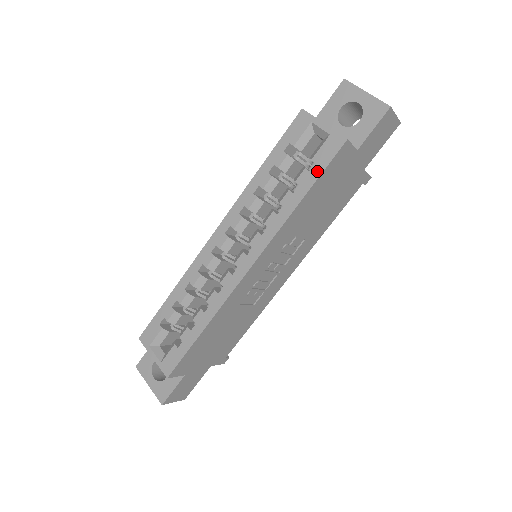
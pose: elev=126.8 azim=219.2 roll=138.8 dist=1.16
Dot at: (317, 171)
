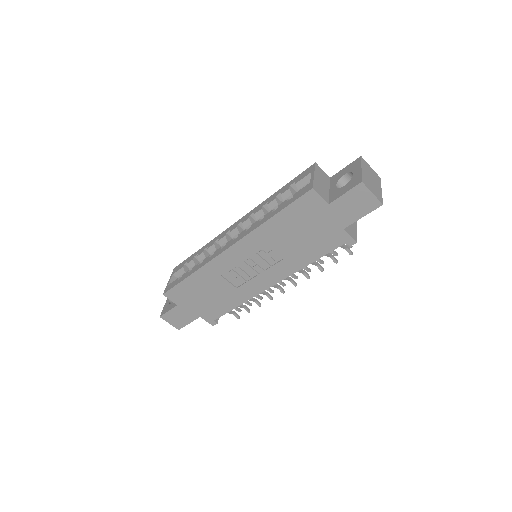
Dot at: (289, 202)
